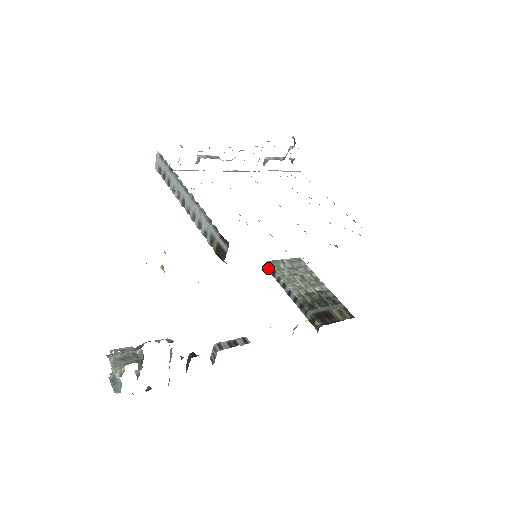
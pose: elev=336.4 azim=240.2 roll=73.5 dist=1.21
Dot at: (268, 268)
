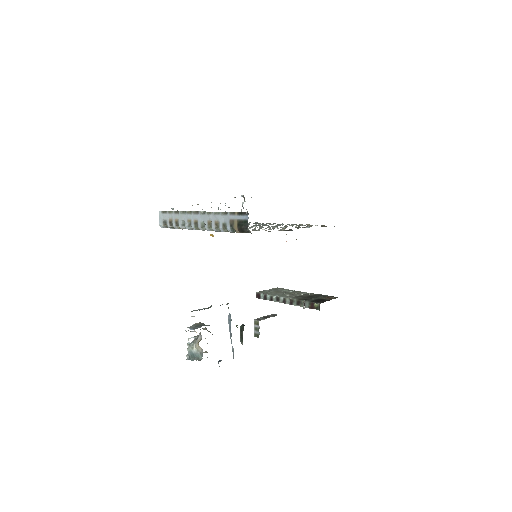
Dot at: (259, 297)
